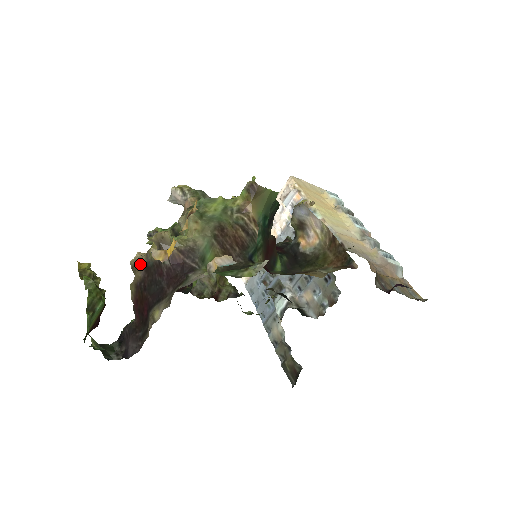
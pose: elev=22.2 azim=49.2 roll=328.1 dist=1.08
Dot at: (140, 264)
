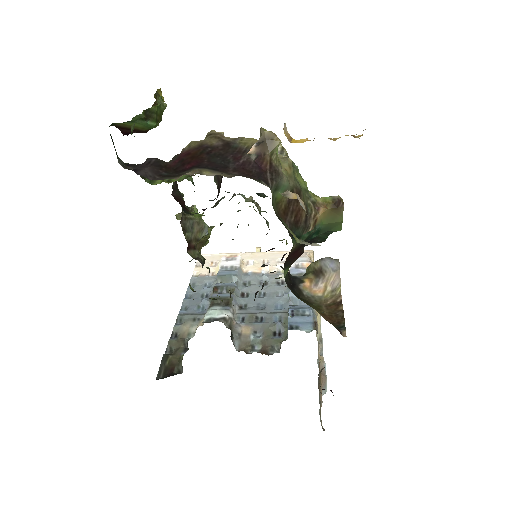
Dot at: (223, 138)
